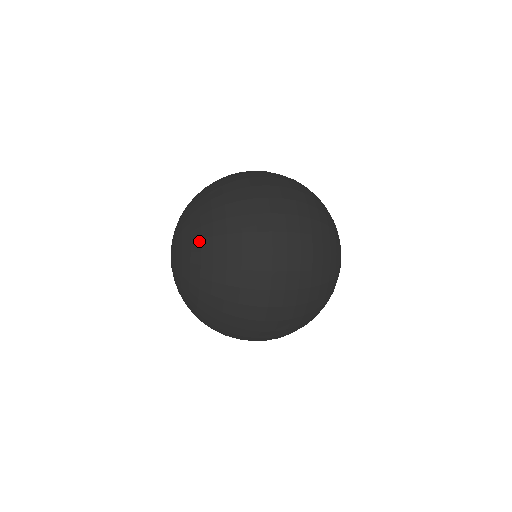
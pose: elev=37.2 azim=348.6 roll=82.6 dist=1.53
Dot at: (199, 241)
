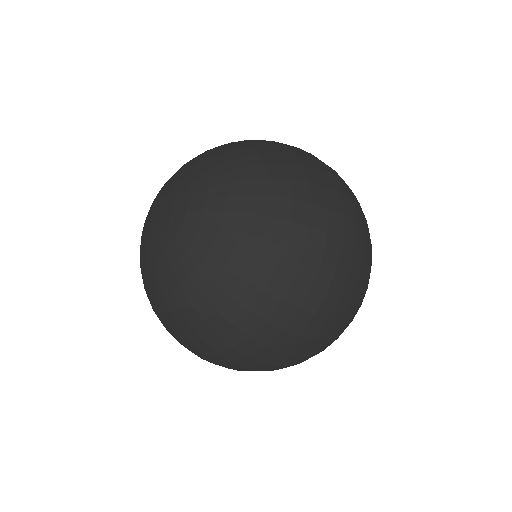
Dot at: (245, 182)
